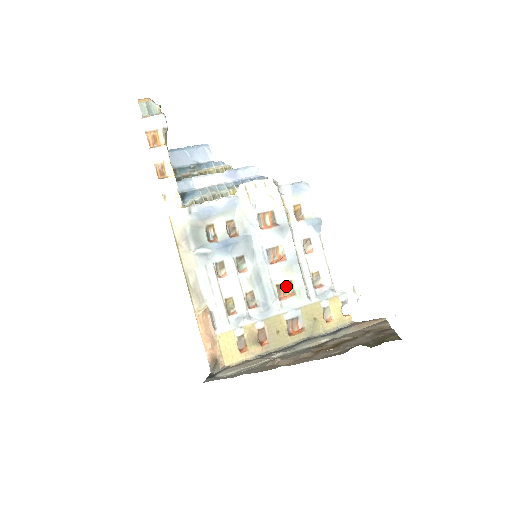
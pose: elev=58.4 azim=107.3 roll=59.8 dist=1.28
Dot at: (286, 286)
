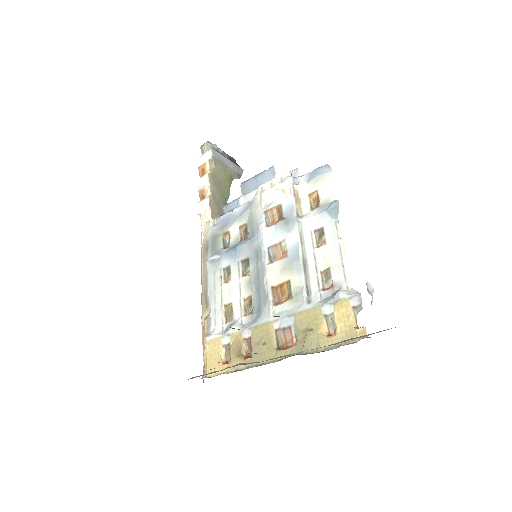
Dot at: (284, 288)
